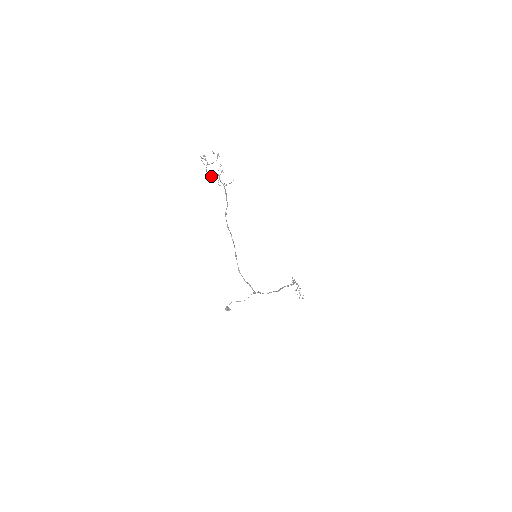
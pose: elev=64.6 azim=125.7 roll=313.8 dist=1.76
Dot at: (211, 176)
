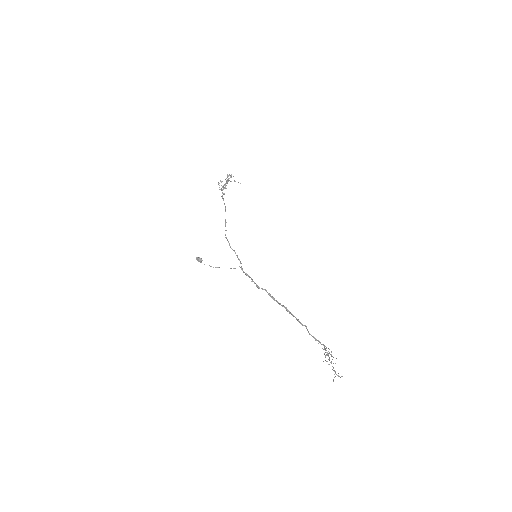
Dot at: (223, 194)
